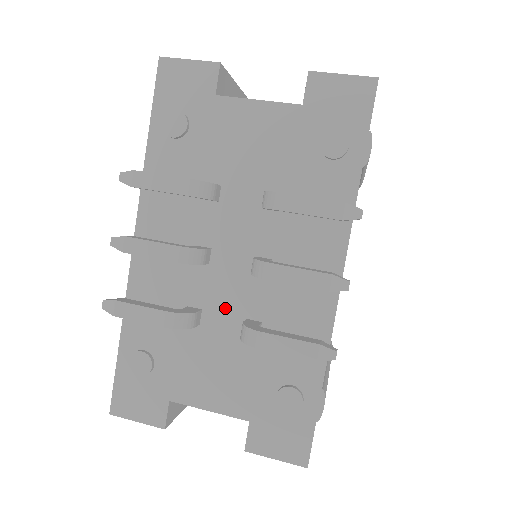
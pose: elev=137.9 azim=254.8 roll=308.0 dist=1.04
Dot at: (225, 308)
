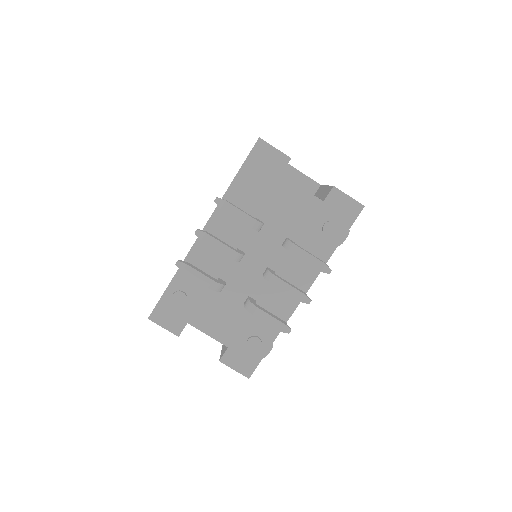
Dot at: (239, 286)
